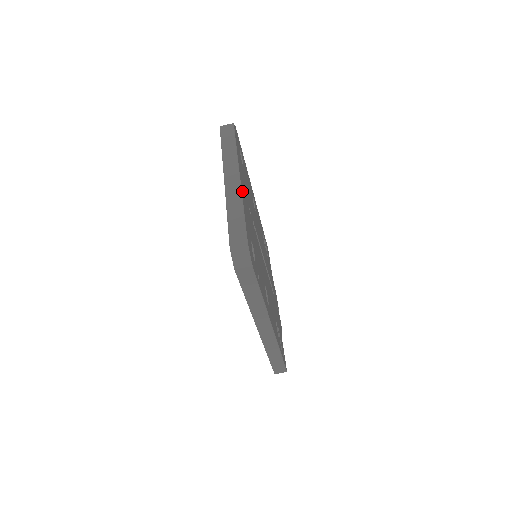
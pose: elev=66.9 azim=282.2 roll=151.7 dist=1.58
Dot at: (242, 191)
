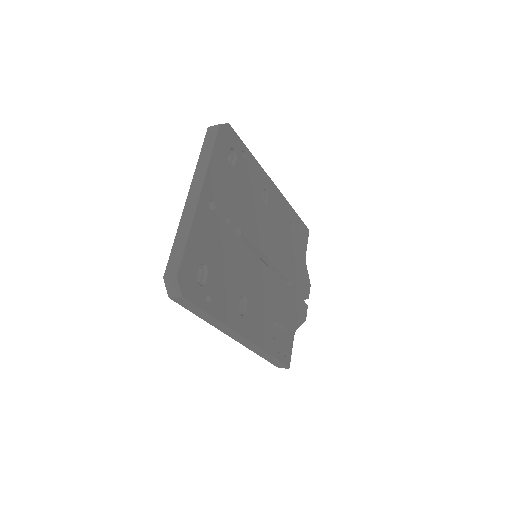
Dot at: (199, 210)
